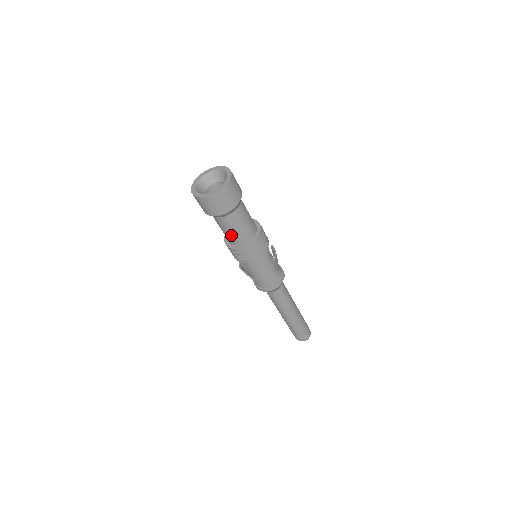
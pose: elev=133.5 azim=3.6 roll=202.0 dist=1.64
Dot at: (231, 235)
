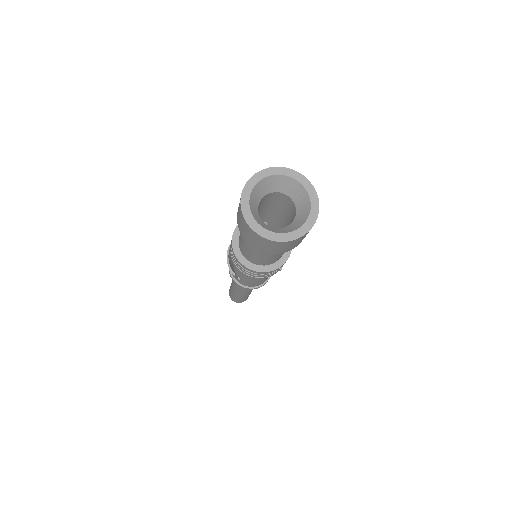
Dot at: (260, 259)
